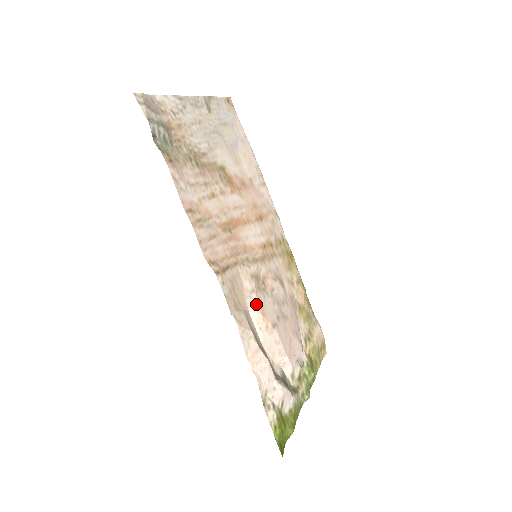
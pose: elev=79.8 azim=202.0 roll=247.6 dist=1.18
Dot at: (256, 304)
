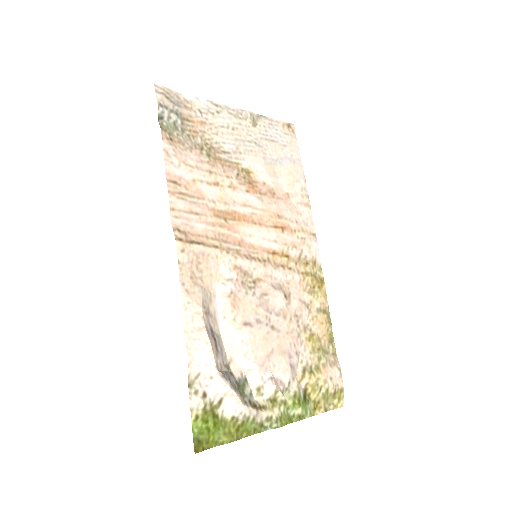
Dot at: (229, 293)
